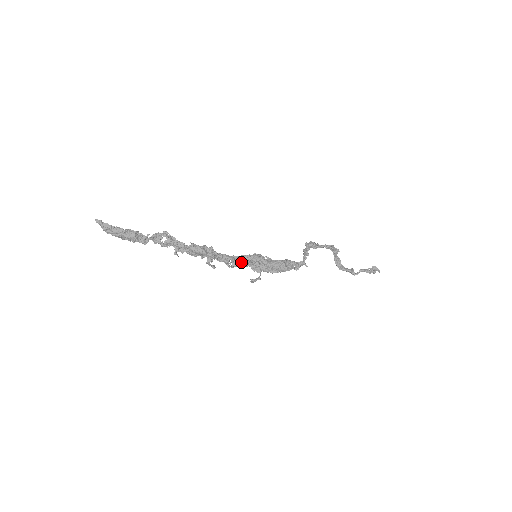
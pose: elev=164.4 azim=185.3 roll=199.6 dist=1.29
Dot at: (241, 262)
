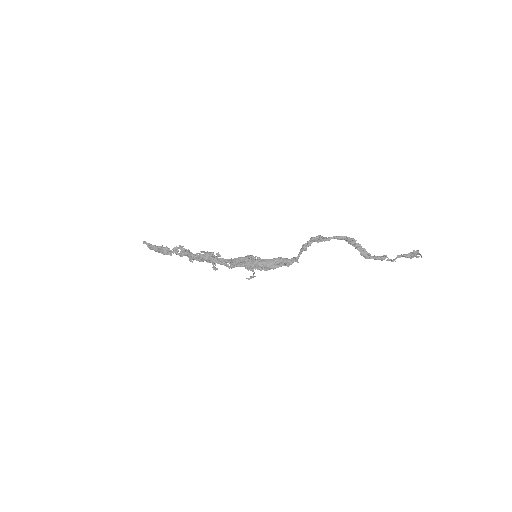
Dot at: (233, 264)
